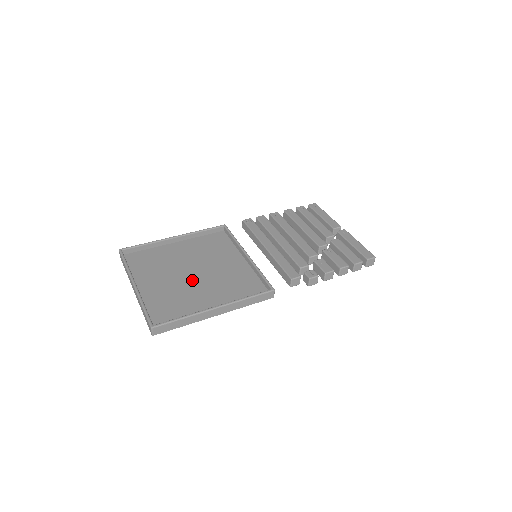
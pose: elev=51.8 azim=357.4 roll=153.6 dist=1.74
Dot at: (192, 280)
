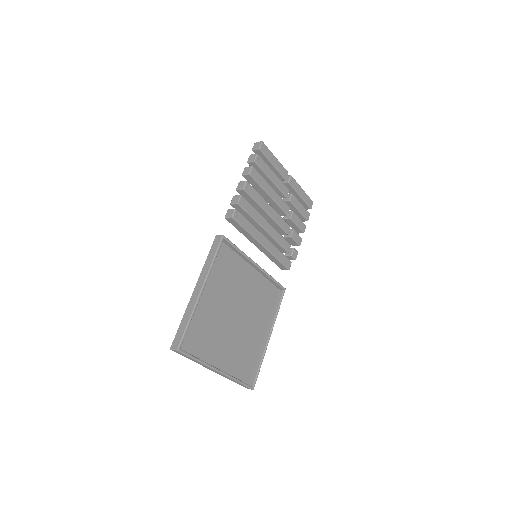
Dot at: (238, 323)
